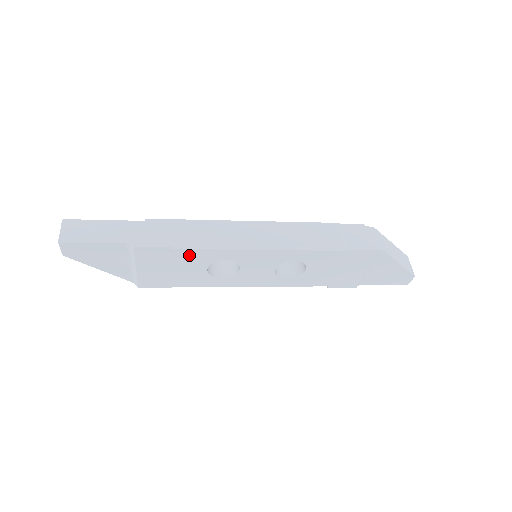
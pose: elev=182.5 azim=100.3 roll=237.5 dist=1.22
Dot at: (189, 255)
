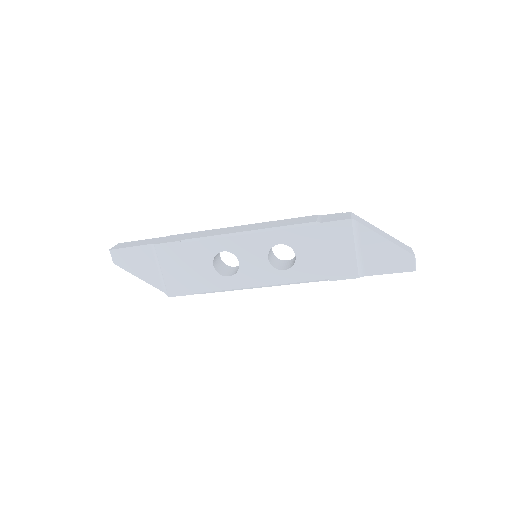
Dot at: (195, 249)
